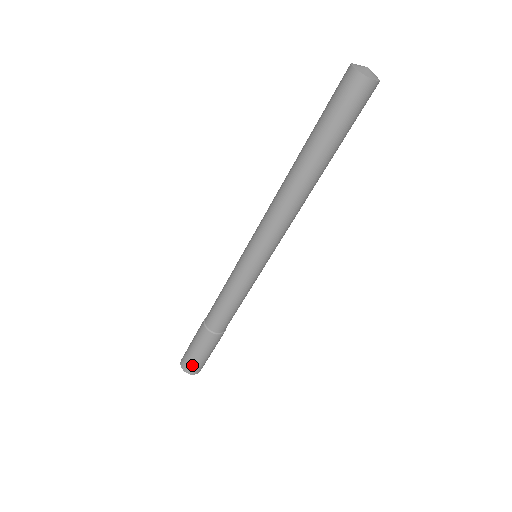
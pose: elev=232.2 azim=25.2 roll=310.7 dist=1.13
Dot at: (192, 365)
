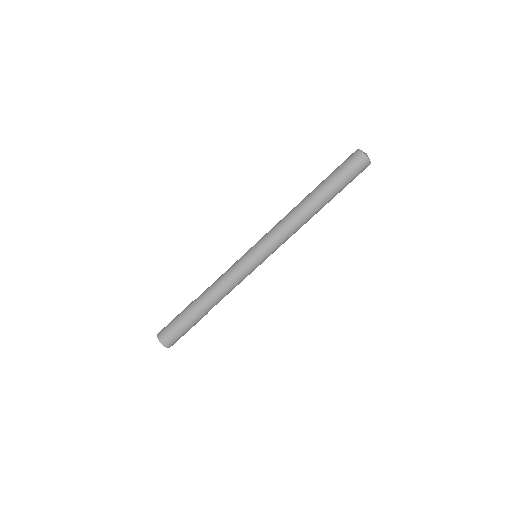
Dot at: (167, 333)
